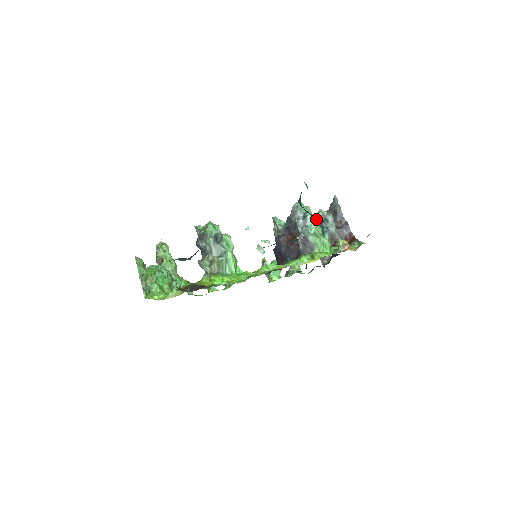
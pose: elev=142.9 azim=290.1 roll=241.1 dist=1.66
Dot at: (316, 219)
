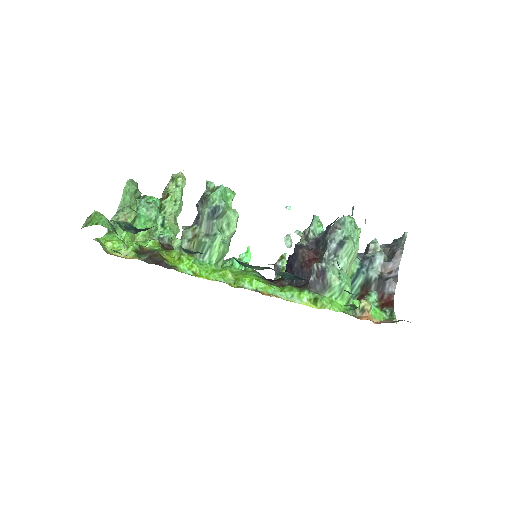
Dot at: occluded
